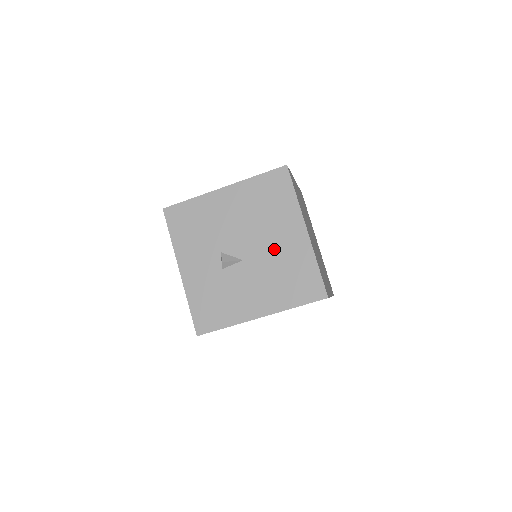
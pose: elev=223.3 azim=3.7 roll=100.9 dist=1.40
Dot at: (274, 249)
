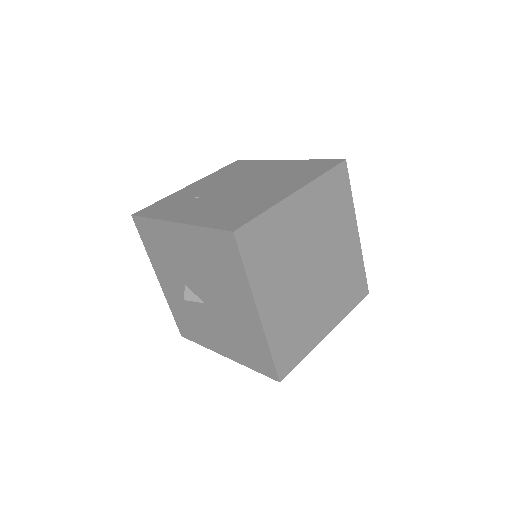
Dot at: (229, 311)
